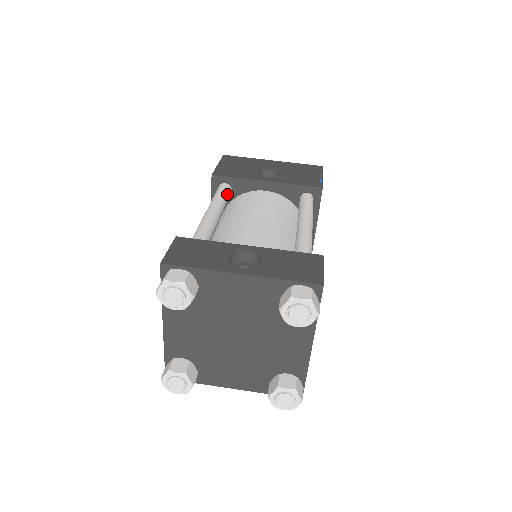
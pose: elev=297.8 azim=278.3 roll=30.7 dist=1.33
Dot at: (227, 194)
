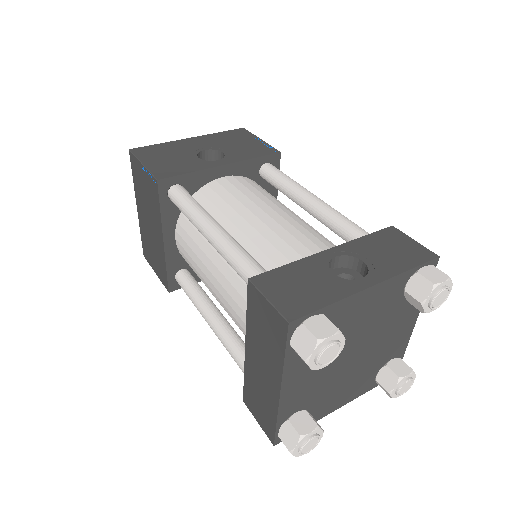
Dot at: (193, 198)
